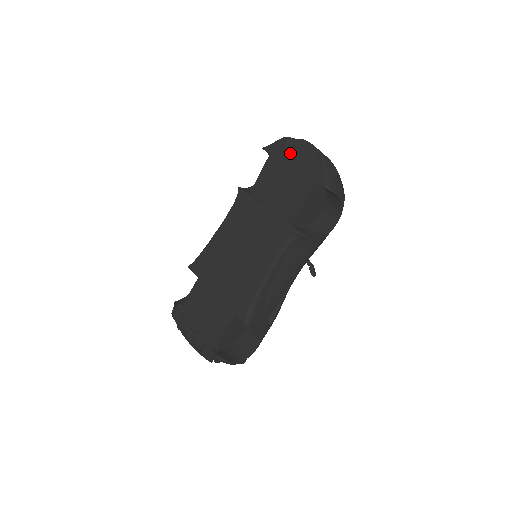
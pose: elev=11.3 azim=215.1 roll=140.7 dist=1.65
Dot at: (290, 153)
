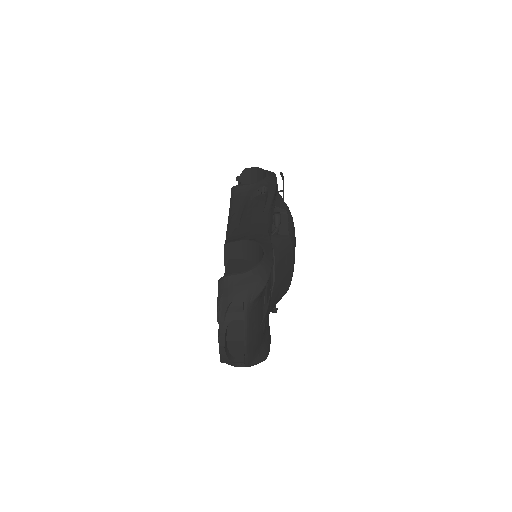
Dot at: occluded
